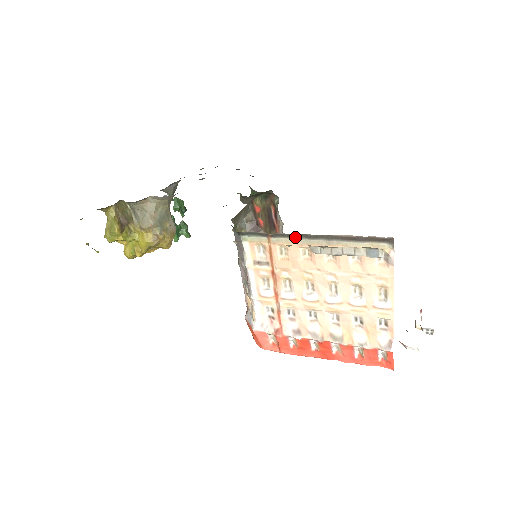
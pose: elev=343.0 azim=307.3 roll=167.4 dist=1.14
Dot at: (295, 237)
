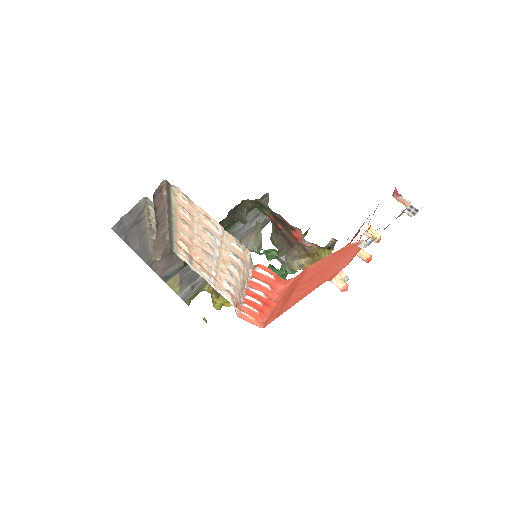
Dot at: (171, 229)
